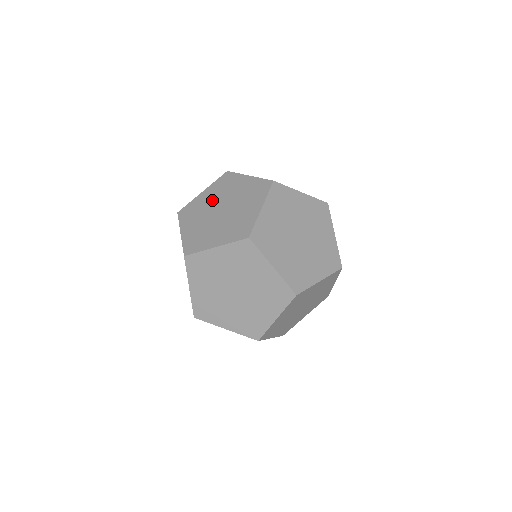
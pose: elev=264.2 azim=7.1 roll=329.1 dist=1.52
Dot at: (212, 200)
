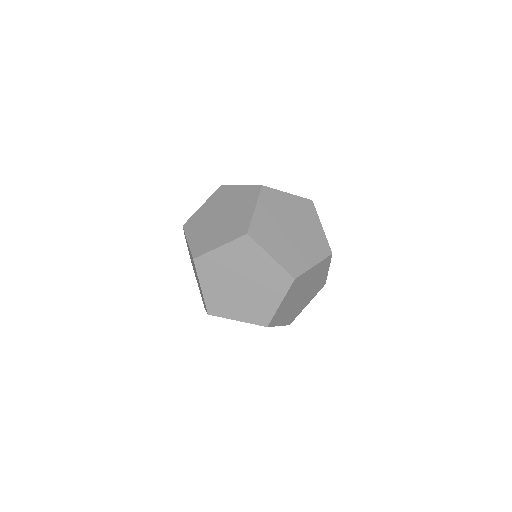
Dot at: (231, 201)
